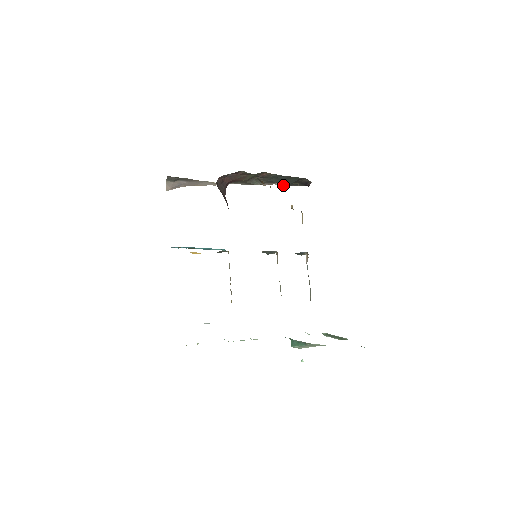
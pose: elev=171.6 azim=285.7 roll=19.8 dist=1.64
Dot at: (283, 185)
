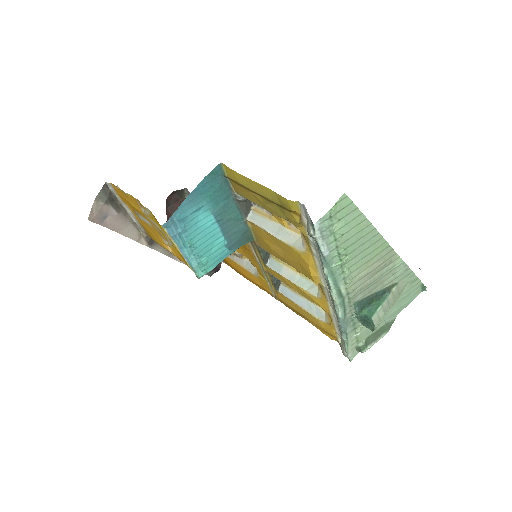
Dot at: occluded
